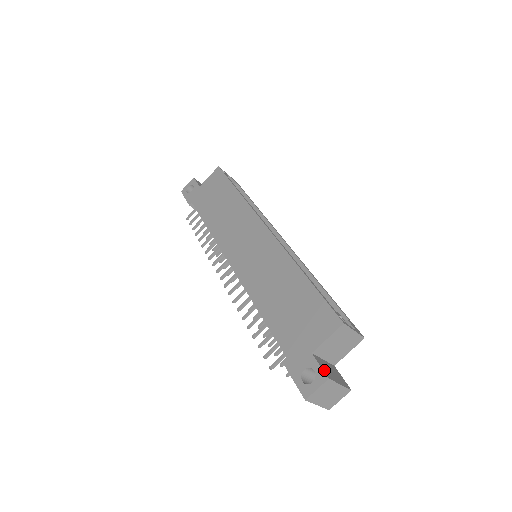
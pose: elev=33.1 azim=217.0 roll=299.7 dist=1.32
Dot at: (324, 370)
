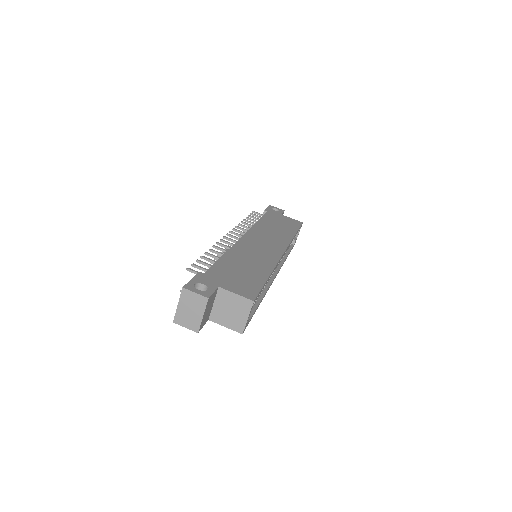
Dot at: (212, 296)
